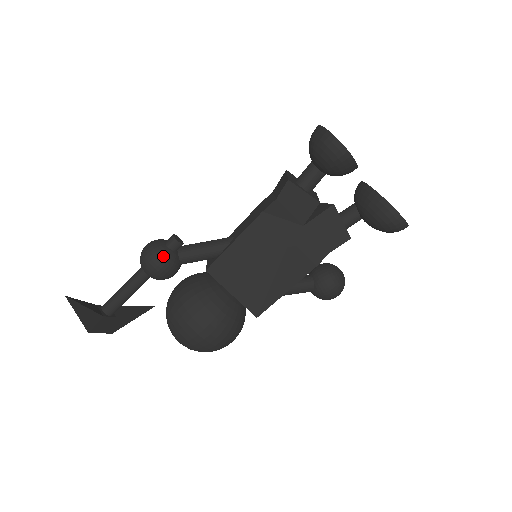
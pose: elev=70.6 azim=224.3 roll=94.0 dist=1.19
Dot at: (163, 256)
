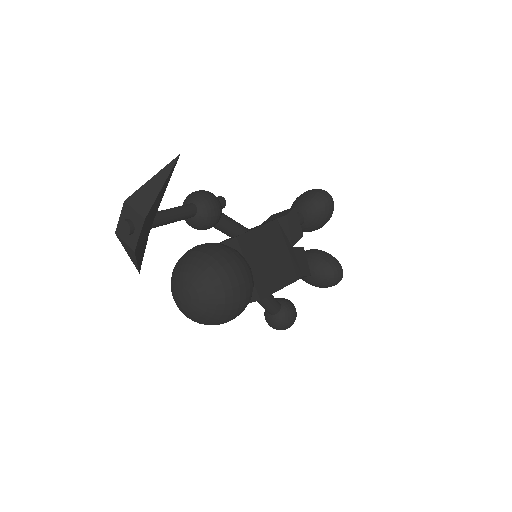
Dot at: (219, 201)
